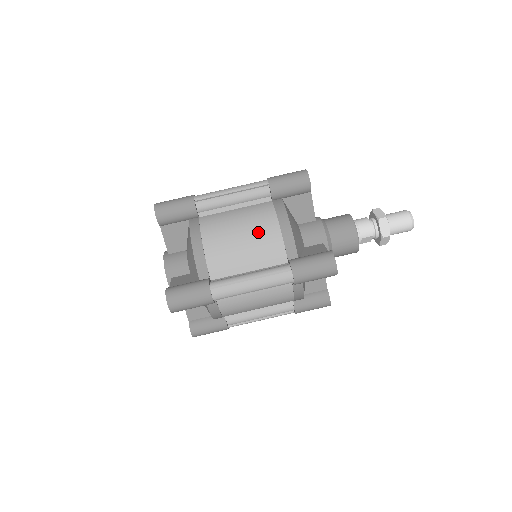
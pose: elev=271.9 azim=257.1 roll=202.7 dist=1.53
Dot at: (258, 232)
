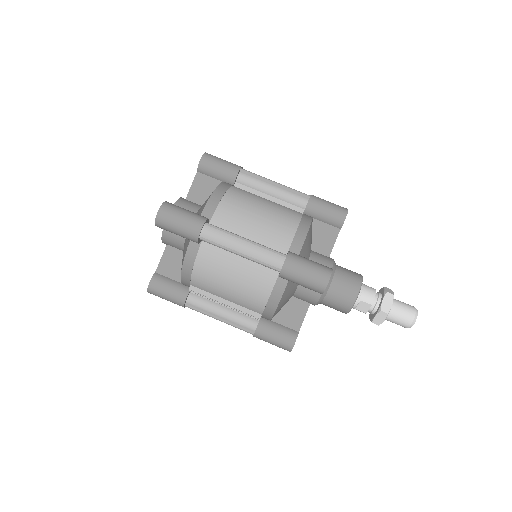
Dot at: (277, 218)
